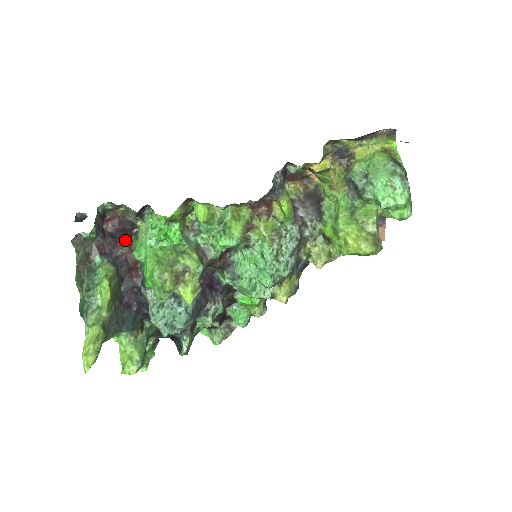
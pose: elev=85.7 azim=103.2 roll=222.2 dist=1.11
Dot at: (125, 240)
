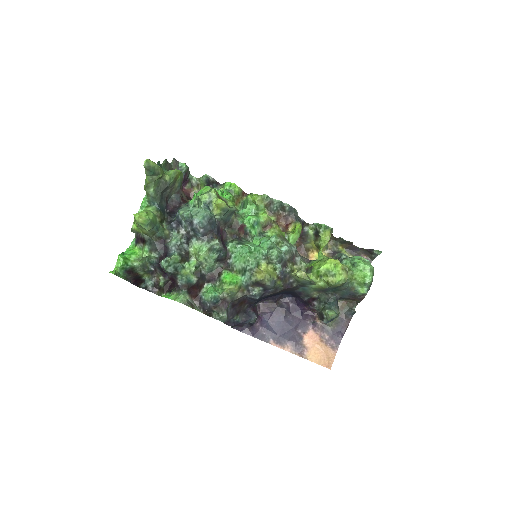
Dot at: (187, 197)
